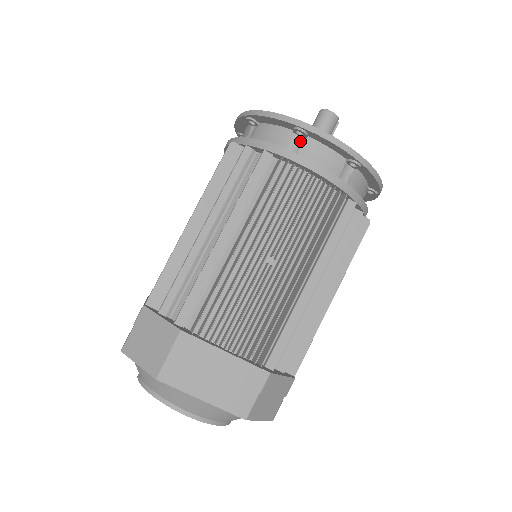
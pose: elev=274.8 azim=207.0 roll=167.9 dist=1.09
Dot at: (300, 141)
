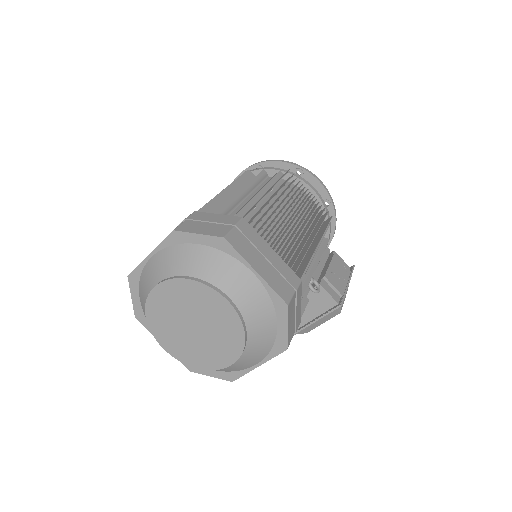
Dot at: occluded
